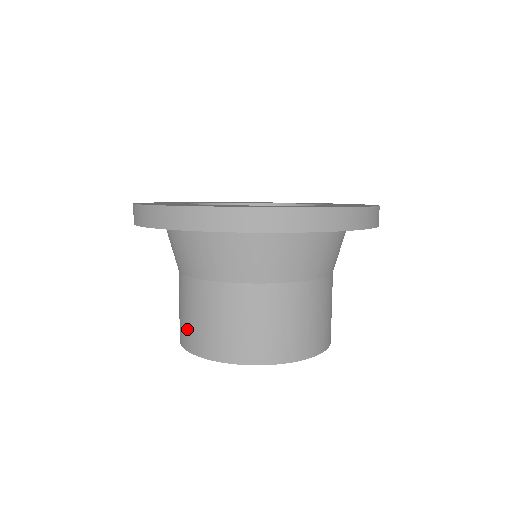
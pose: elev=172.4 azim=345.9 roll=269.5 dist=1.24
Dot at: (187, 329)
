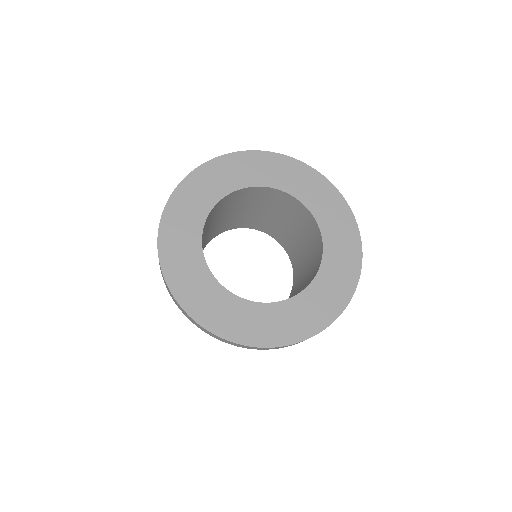
Dot at: occluded
